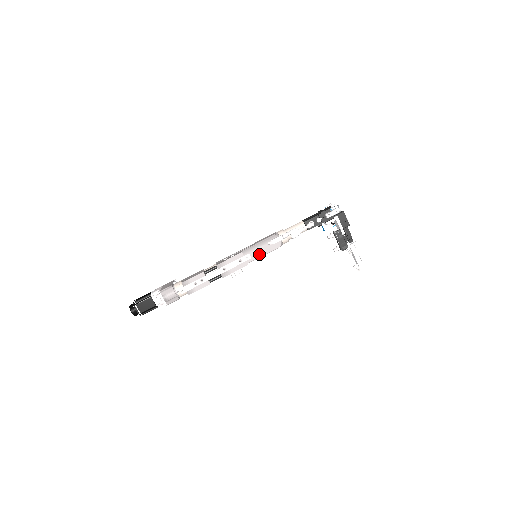
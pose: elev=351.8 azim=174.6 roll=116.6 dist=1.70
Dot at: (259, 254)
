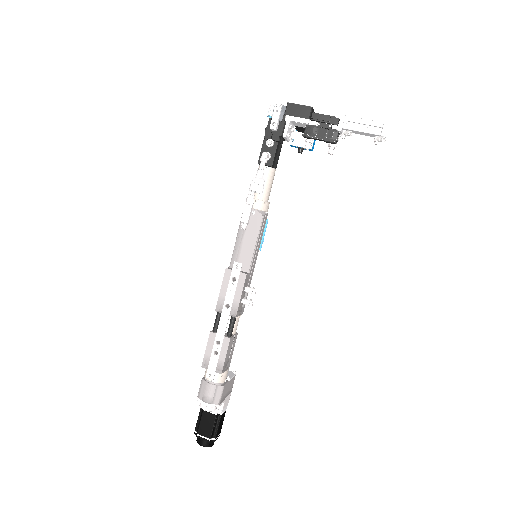
Dot at: (249, 250)
